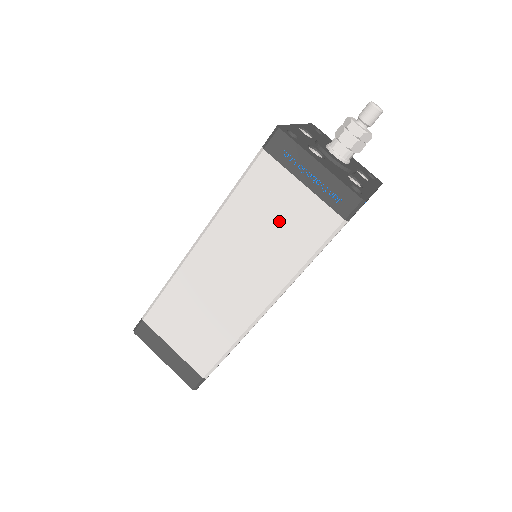
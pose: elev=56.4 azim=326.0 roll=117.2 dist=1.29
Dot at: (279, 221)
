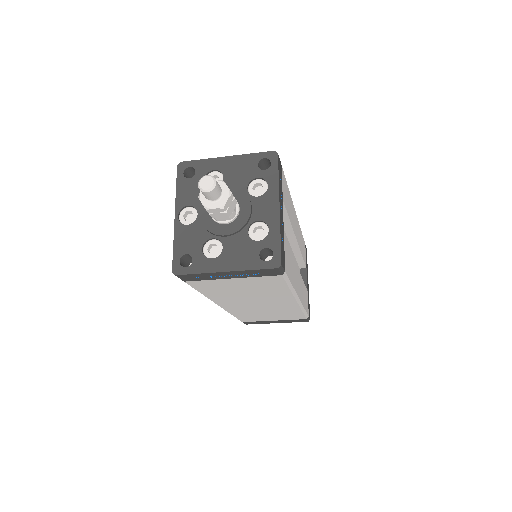
Dot at: (245, 288)
